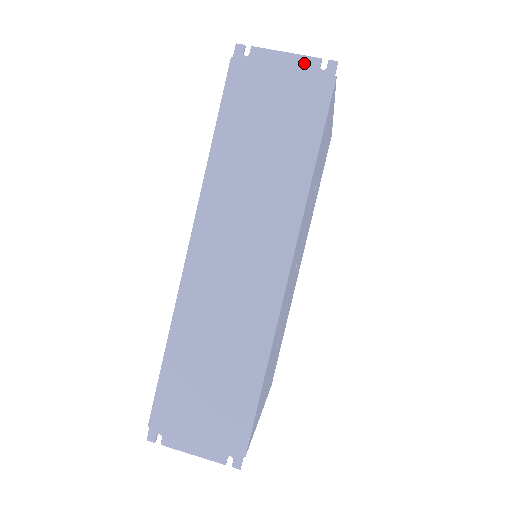
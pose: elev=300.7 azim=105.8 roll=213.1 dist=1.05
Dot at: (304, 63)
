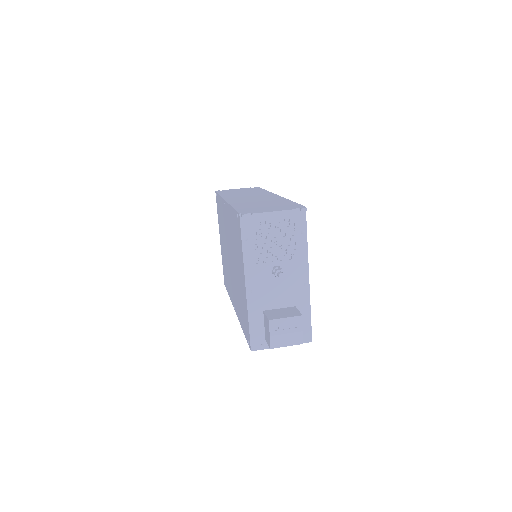
Dot at: (245, 188)
